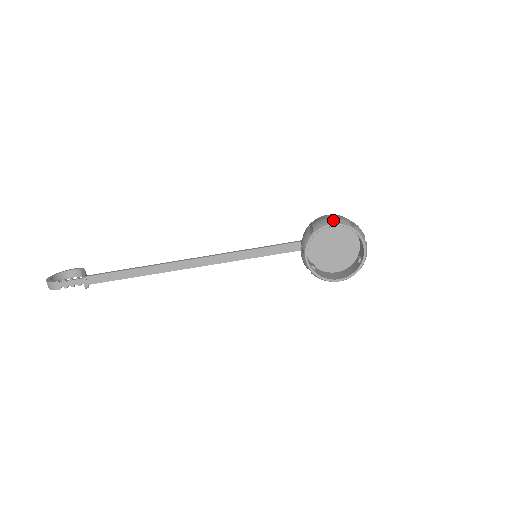
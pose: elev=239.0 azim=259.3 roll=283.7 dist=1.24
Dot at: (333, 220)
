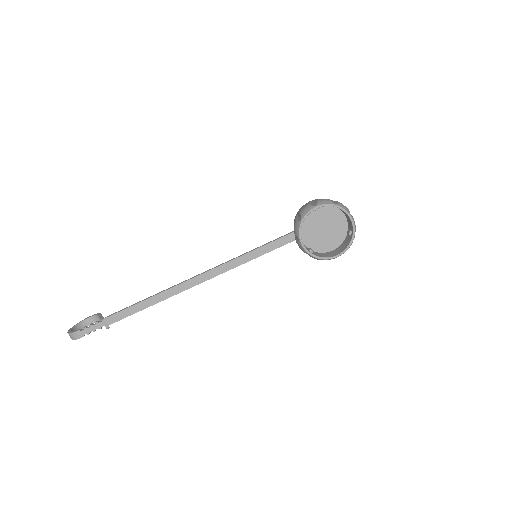
Dot at: (317, 203)
